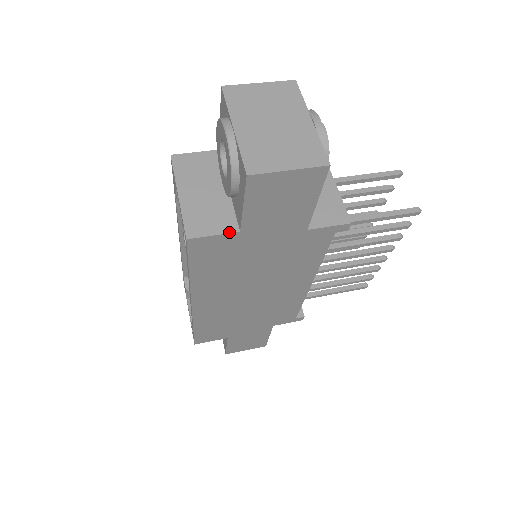
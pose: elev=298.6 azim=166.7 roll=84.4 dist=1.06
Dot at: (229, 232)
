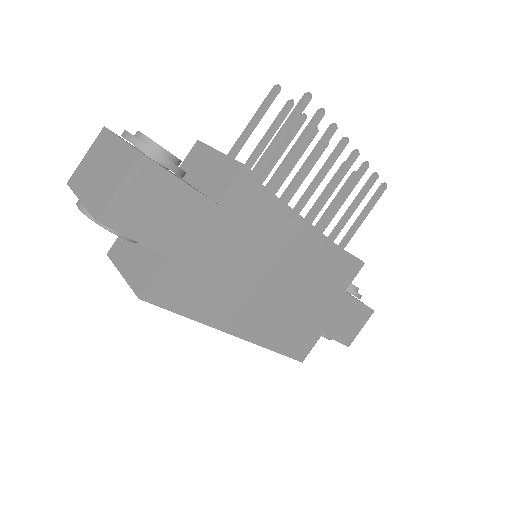
Dot at: (161, 265)
